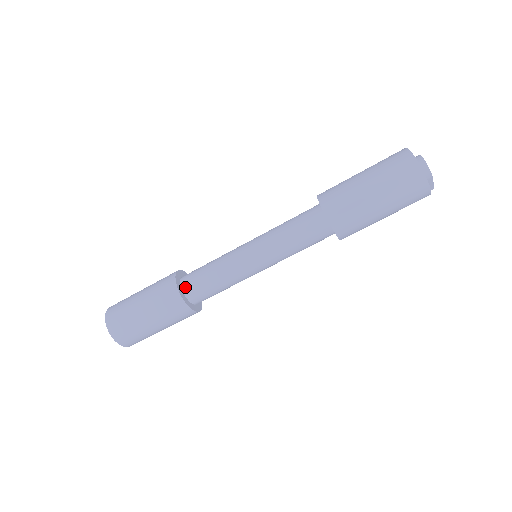
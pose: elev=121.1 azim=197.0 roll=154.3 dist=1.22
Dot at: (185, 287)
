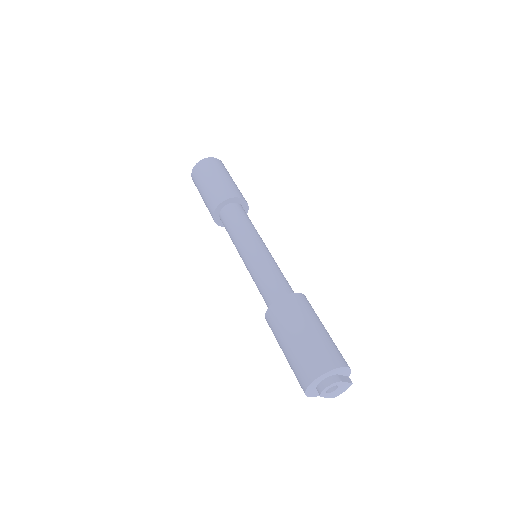
Dot at: (222, 212)
